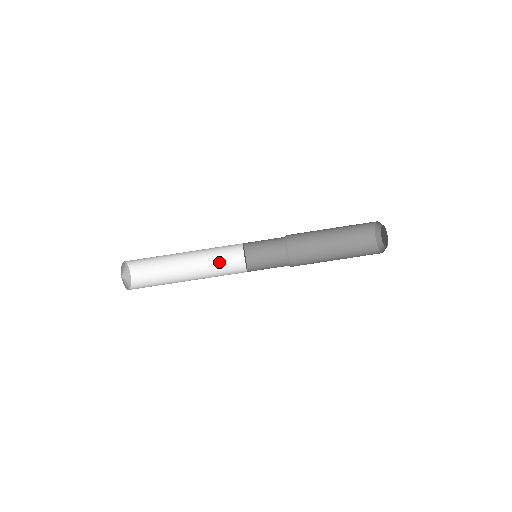
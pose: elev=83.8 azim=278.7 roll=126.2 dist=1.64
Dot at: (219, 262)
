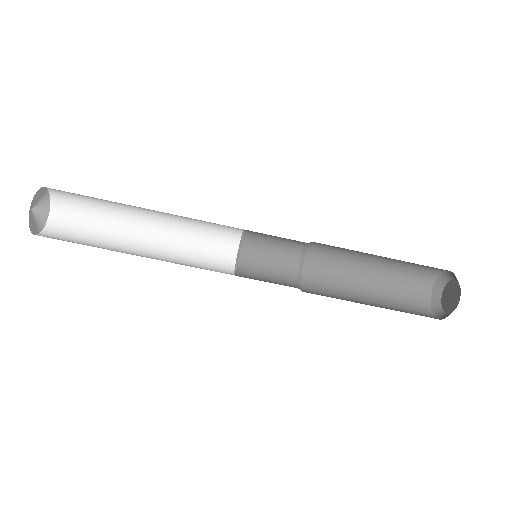
Dot at: (199, 223)
